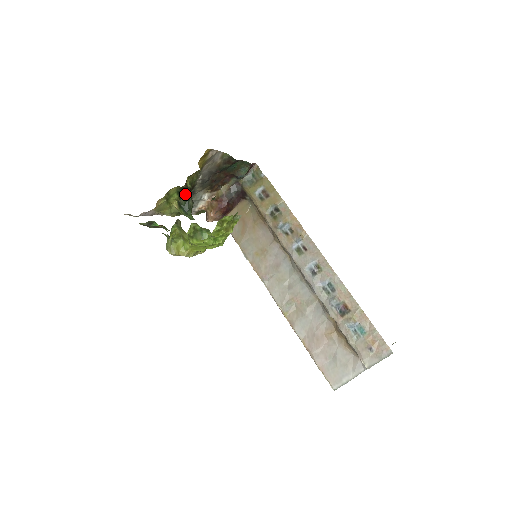
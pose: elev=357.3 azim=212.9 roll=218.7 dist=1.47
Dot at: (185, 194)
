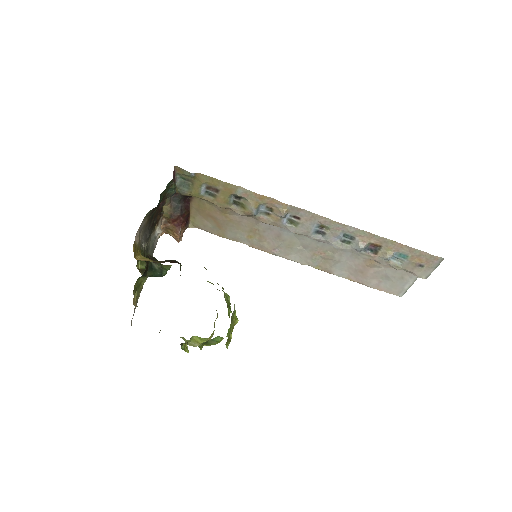
Dot at: (146, 270)
